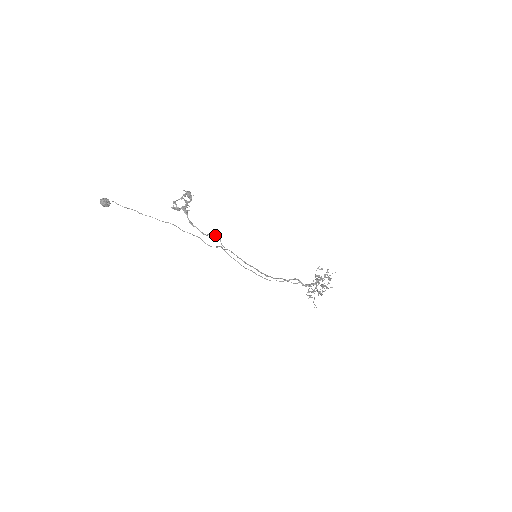
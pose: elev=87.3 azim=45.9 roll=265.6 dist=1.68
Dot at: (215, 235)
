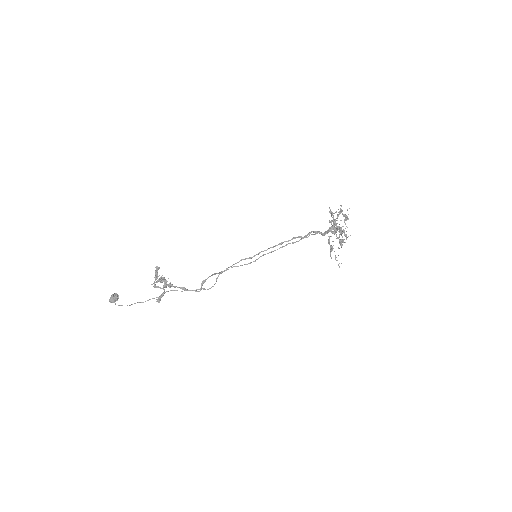
Dot at: occluded
